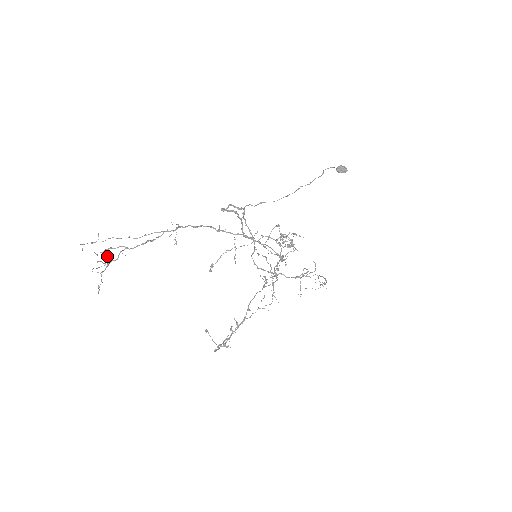
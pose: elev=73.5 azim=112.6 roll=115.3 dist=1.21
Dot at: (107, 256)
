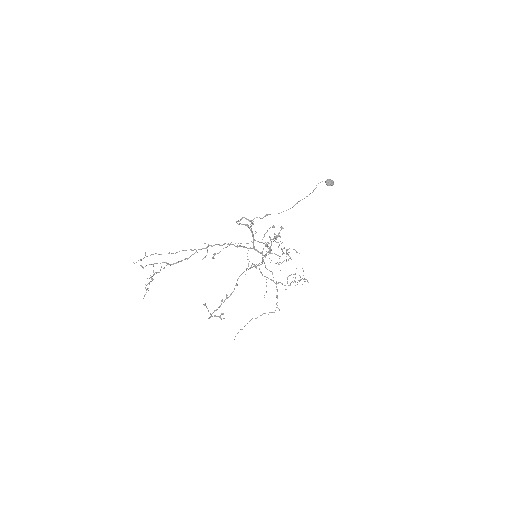
Dot at: (153, 272)
